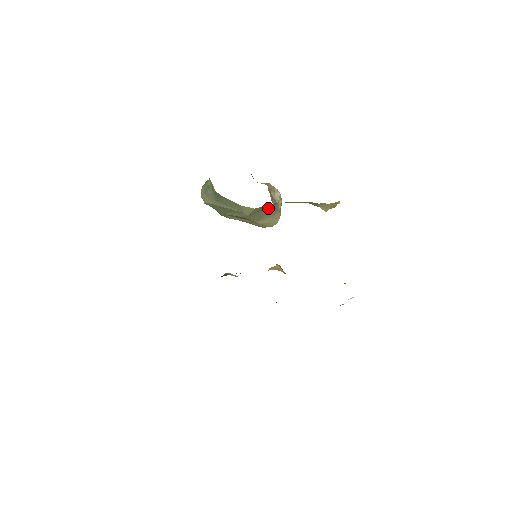
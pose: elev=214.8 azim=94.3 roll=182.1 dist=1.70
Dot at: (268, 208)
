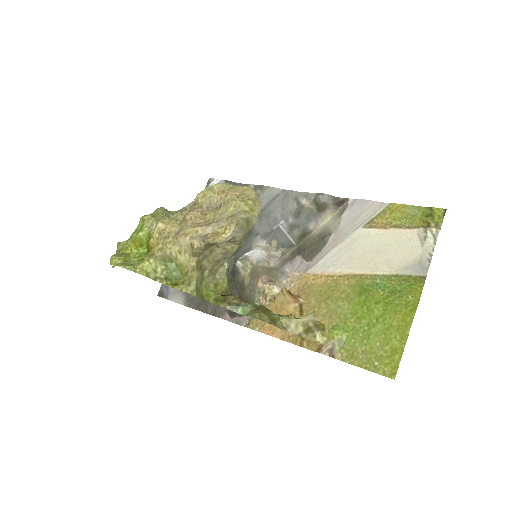
Dot at: occluded
